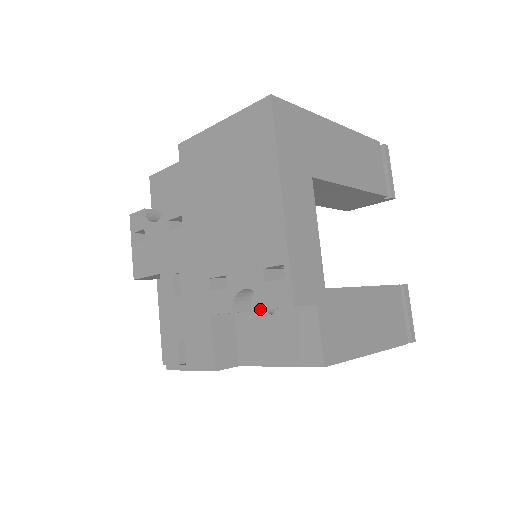
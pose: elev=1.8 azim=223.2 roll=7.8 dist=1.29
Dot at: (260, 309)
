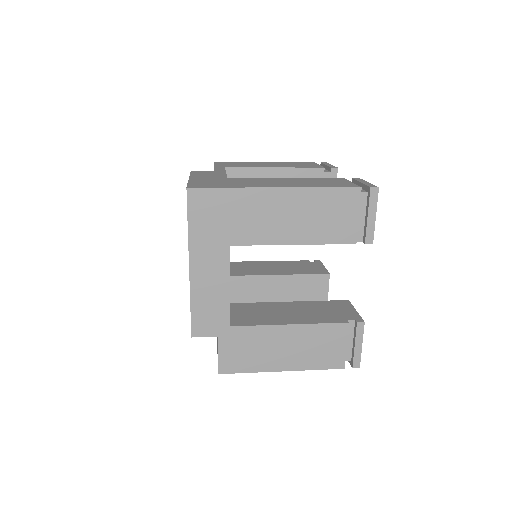
Dot at: occluded
